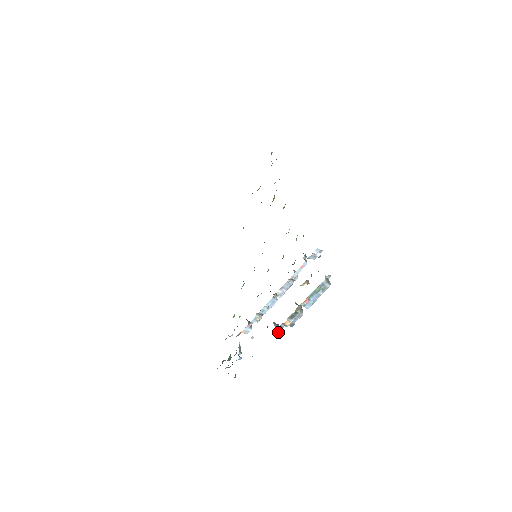
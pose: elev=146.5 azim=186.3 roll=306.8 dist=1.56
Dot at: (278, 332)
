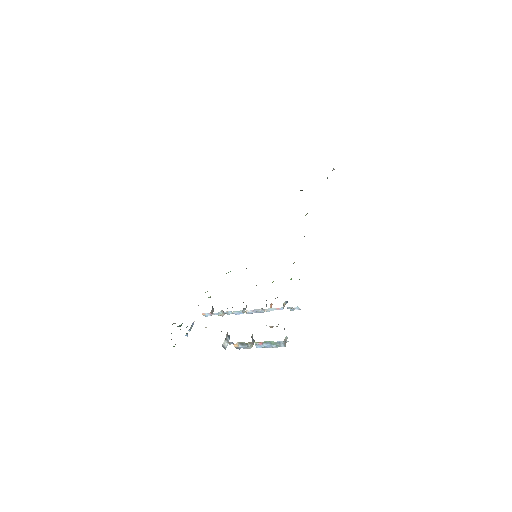
Dot at: (225, 344)
